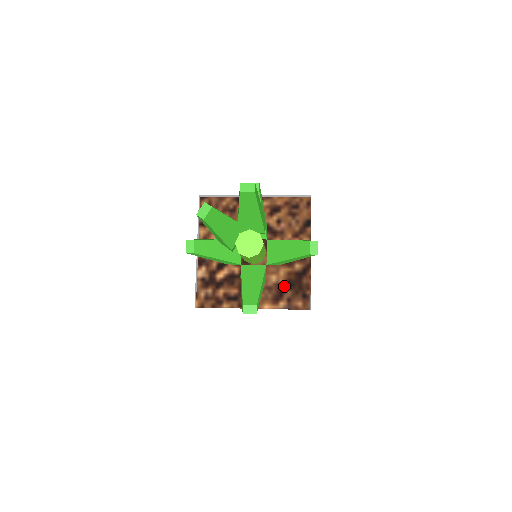
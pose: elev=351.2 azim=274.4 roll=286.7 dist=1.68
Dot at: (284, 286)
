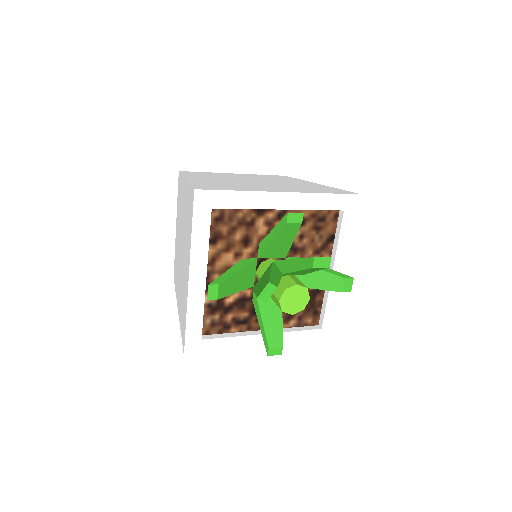
Dot at: occluded
